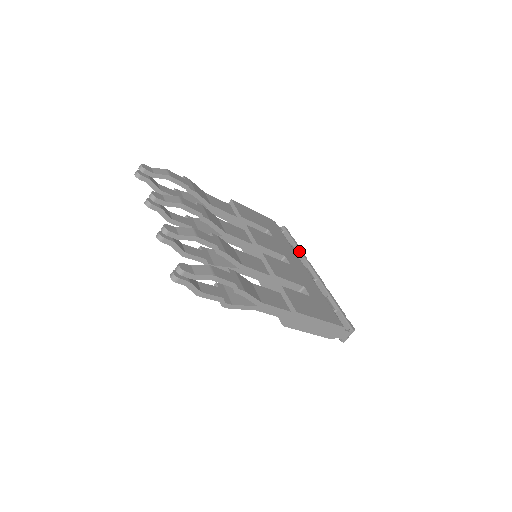
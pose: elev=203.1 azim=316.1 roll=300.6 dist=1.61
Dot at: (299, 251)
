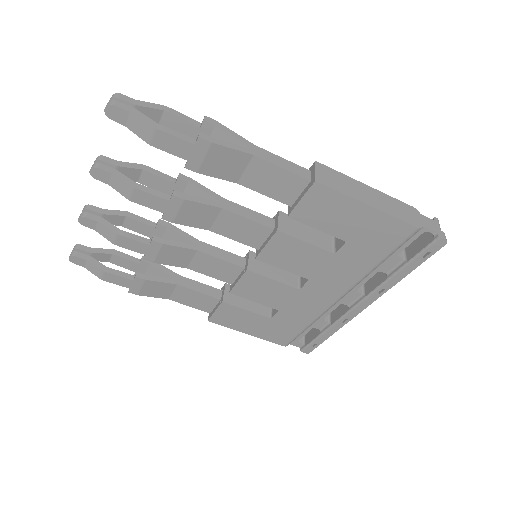
Dot at: occluded
